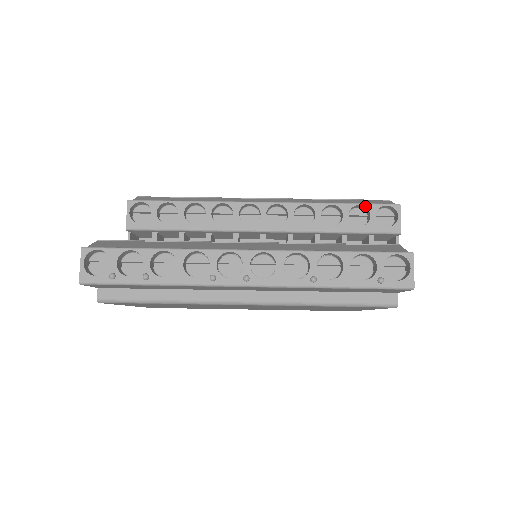
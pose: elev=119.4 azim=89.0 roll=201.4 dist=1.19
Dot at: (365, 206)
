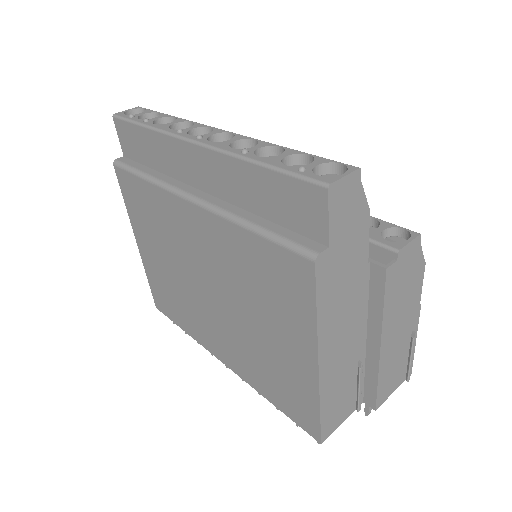
Dot at: (379, 221)
